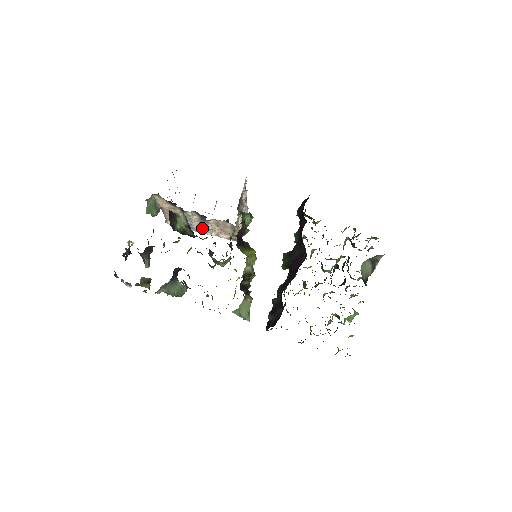
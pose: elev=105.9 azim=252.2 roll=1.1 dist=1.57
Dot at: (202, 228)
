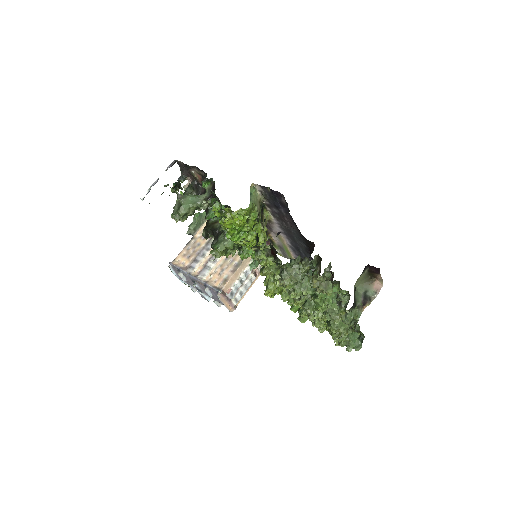
Dot at: (199, 273)
